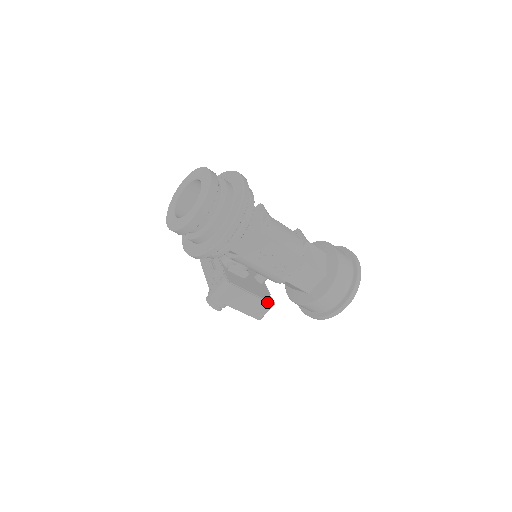
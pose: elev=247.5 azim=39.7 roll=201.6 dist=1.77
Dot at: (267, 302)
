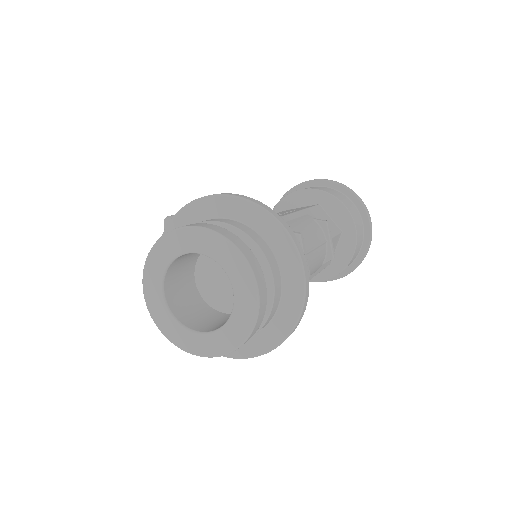
Dot at: occluded
